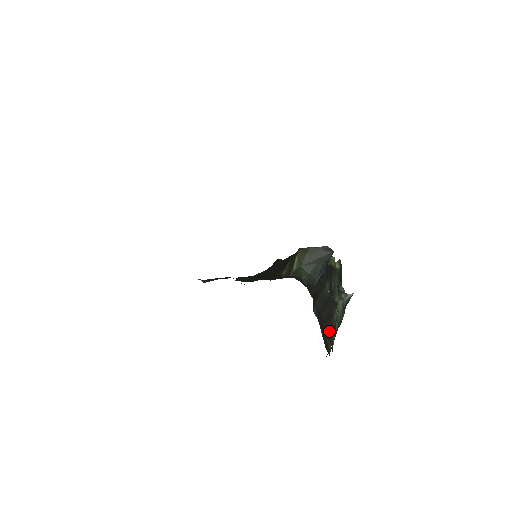
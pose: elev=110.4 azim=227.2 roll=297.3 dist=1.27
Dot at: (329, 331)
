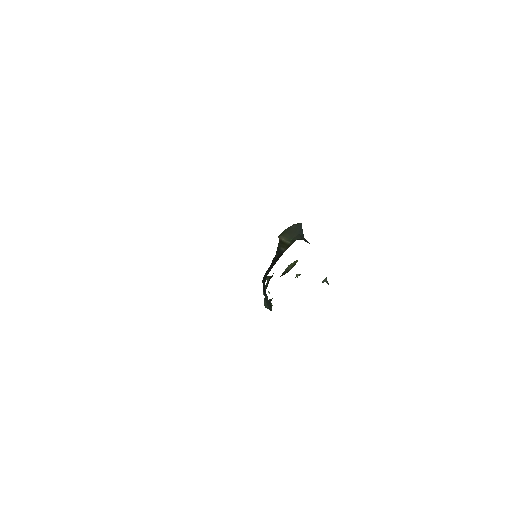
Dot at: occluded
